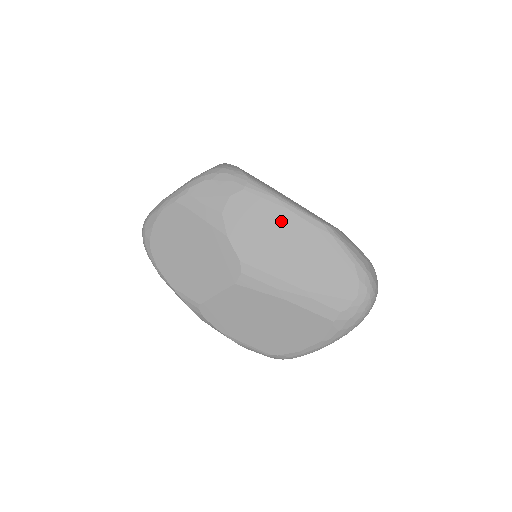
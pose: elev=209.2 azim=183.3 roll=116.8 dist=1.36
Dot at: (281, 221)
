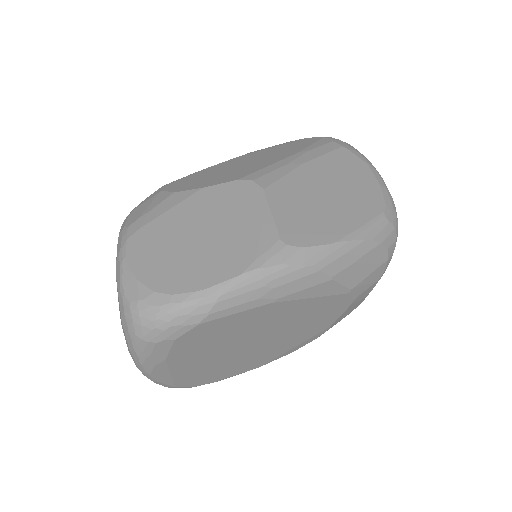
Dot at: (217, 168)
